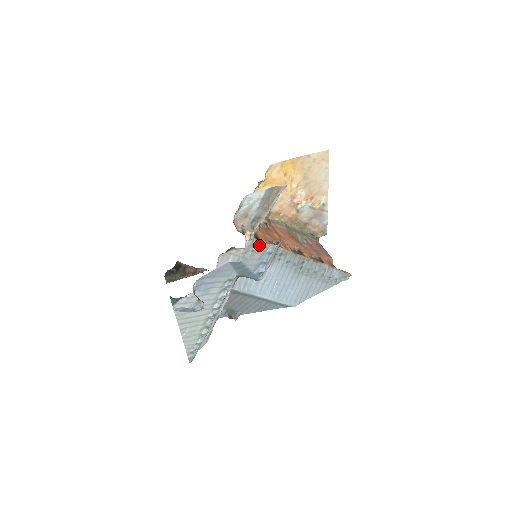
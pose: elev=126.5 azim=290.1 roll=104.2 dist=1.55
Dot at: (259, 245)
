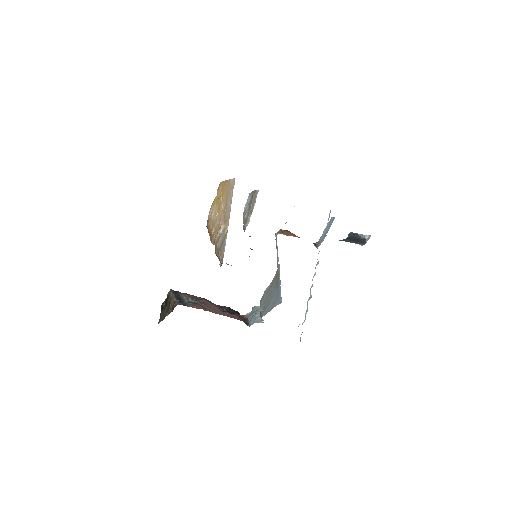
Dot at: occluded
